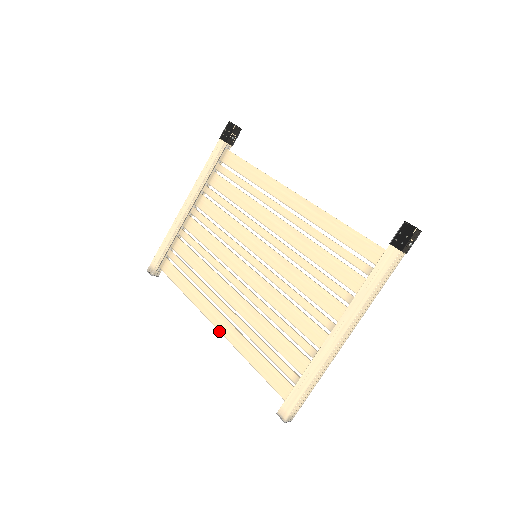
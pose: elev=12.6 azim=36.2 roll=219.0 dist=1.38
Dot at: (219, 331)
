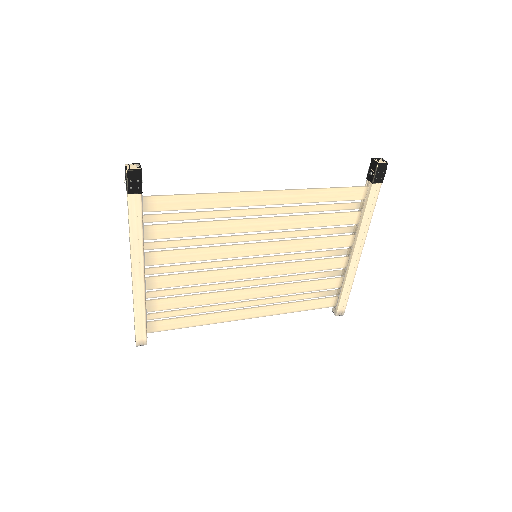
Dot at: occluded
